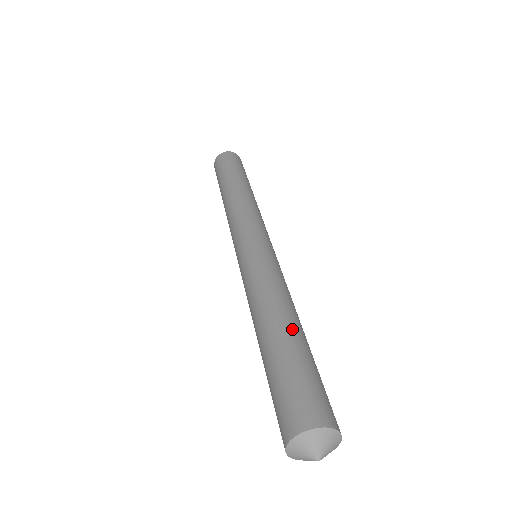
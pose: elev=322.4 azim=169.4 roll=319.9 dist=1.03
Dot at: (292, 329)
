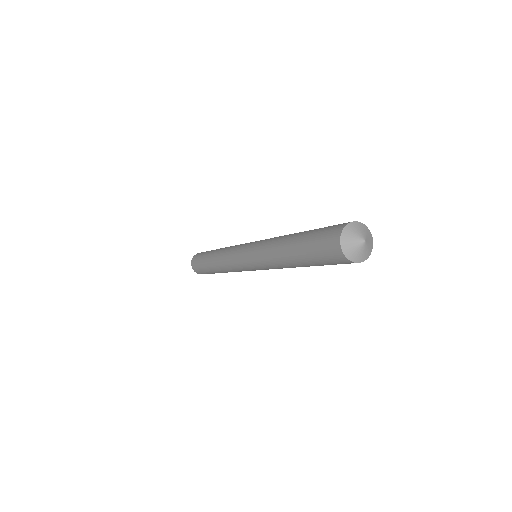
Dot at: occluded
